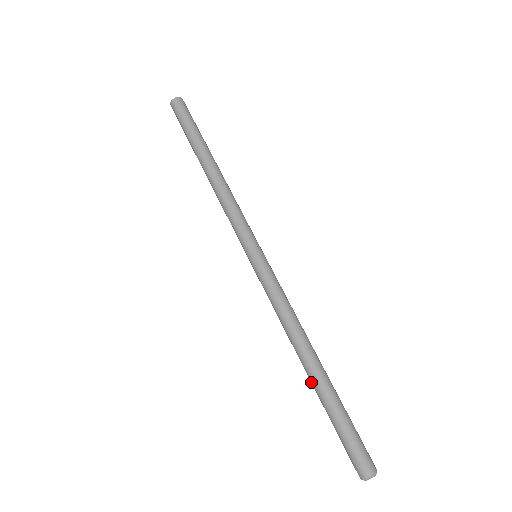
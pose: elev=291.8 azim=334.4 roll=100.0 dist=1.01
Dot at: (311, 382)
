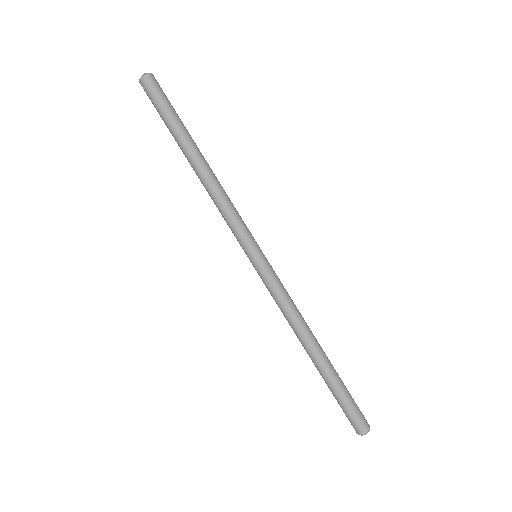
Dot at: (316, 366)
